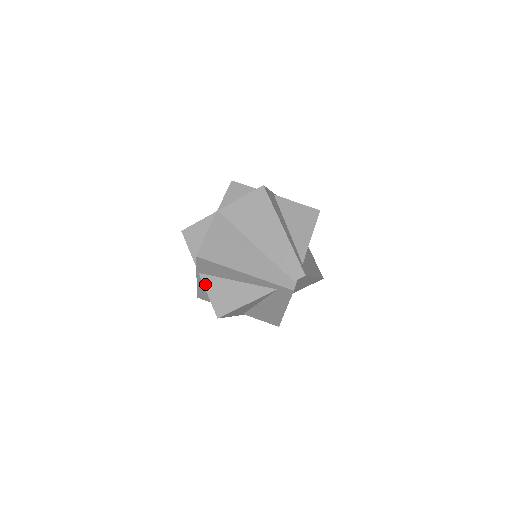
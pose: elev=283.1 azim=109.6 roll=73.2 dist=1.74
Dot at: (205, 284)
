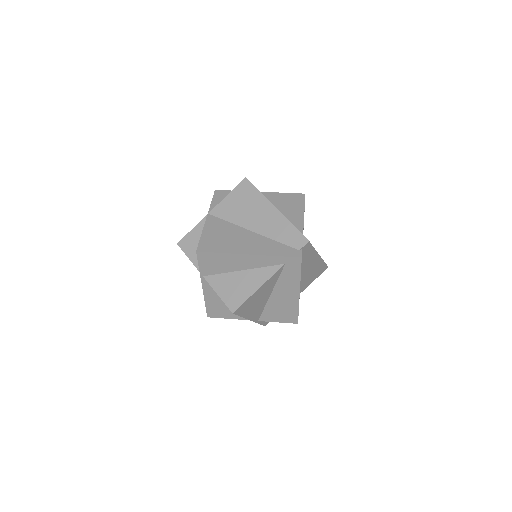
Dot at: (212, 284)
